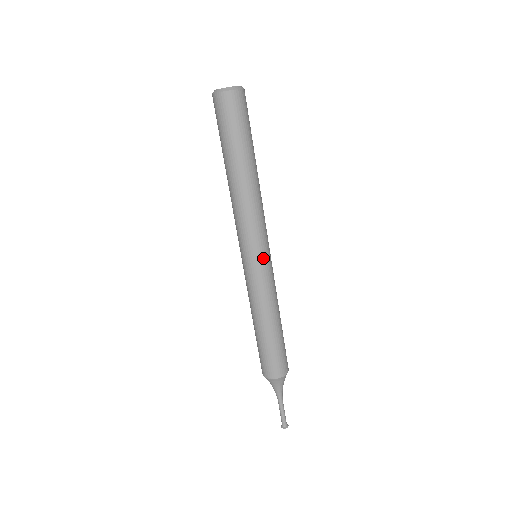
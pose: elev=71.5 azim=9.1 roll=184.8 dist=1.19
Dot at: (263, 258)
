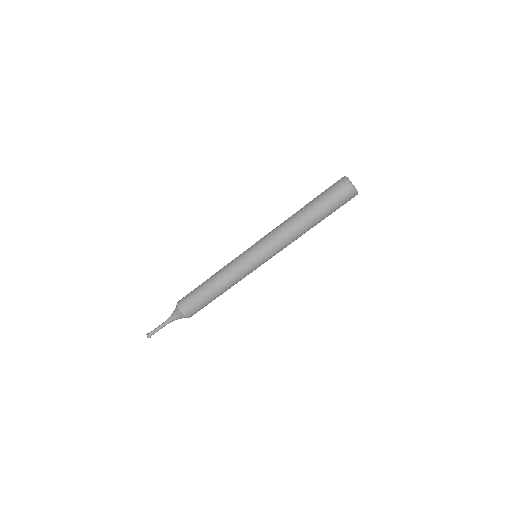
Dot at: (261, 264)
